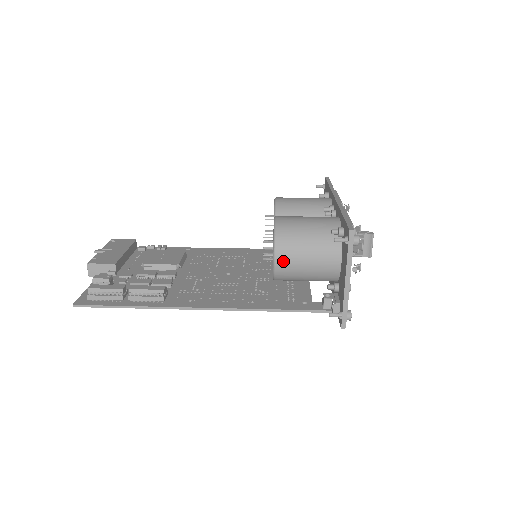
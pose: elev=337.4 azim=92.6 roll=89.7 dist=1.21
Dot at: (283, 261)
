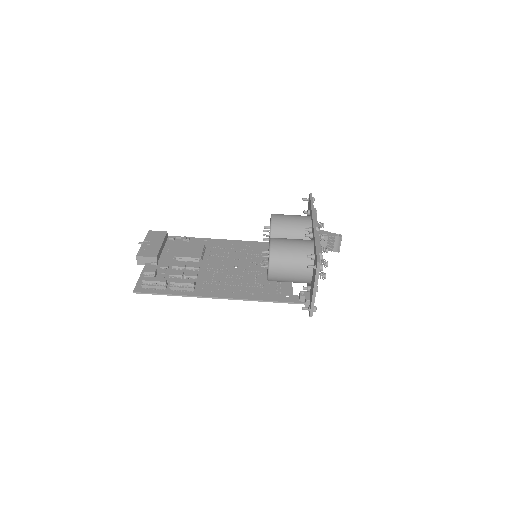
Dot at: (274, 272)
